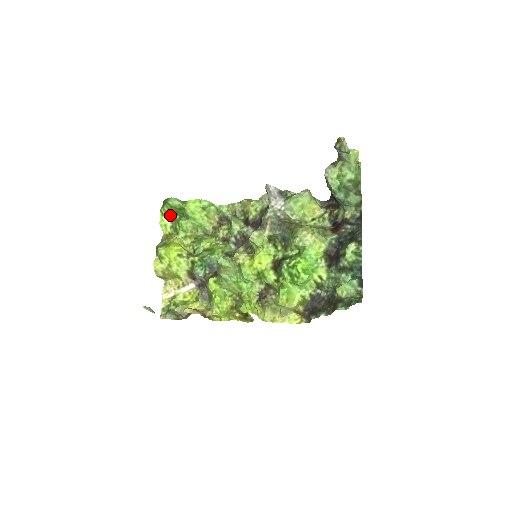
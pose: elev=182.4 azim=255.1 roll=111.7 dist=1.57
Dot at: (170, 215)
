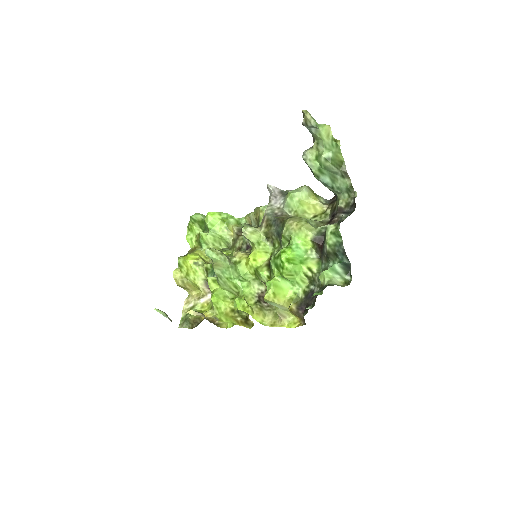
Dot at: (195, 229)
